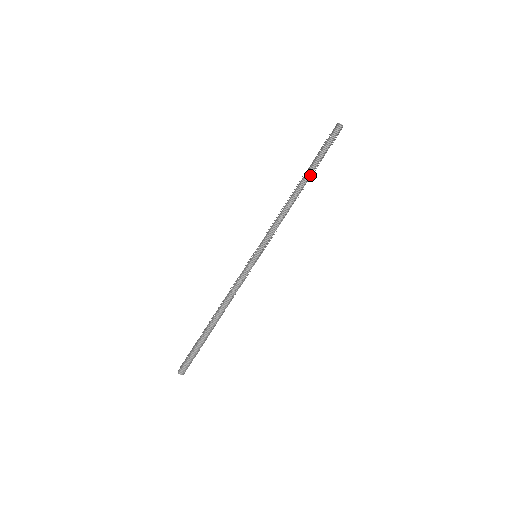
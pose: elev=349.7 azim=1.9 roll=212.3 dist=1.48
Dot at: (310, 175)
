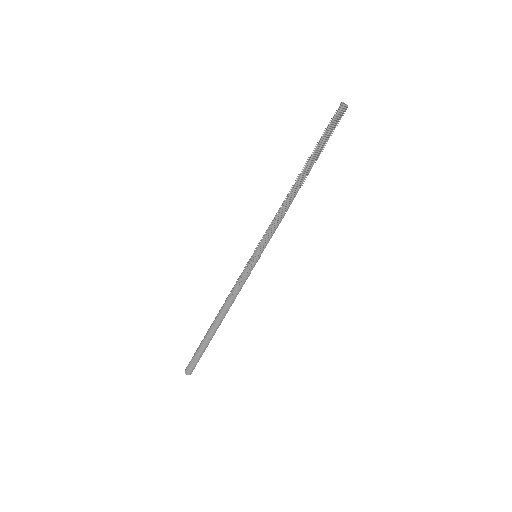
Dot at: (309, 165)
